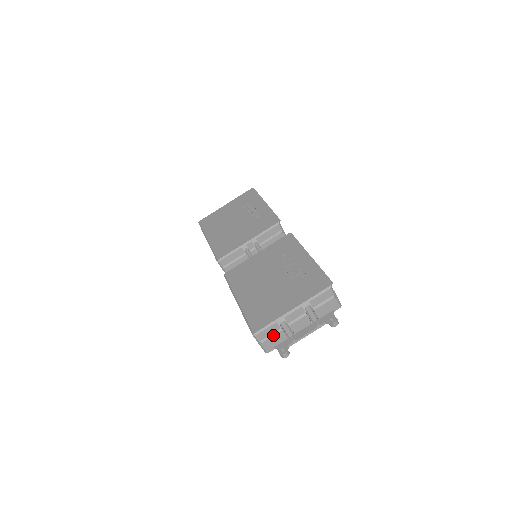
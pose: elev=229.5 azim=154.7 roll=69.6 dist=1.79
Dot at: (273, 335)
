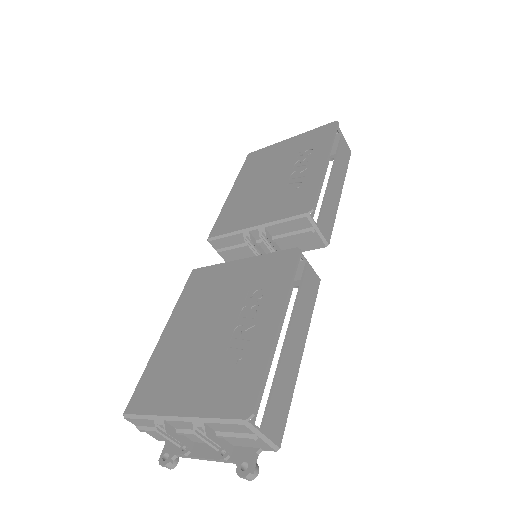
Dot at: (153, 430)
